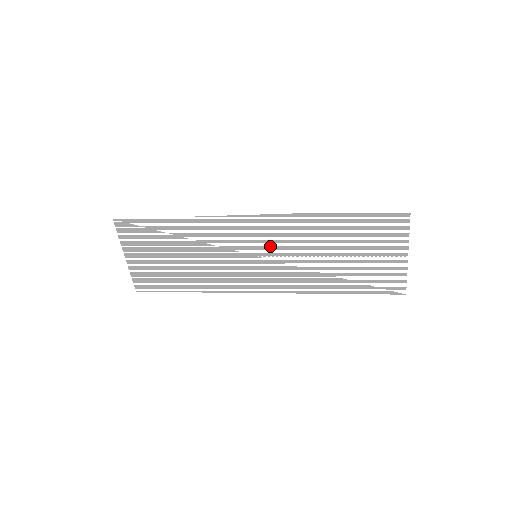
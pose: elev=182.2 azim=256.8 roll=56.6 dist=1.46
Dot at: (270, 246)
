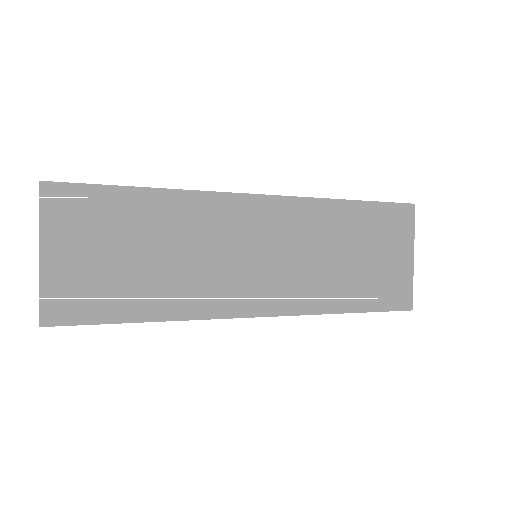
Dot at: (275, 241)
